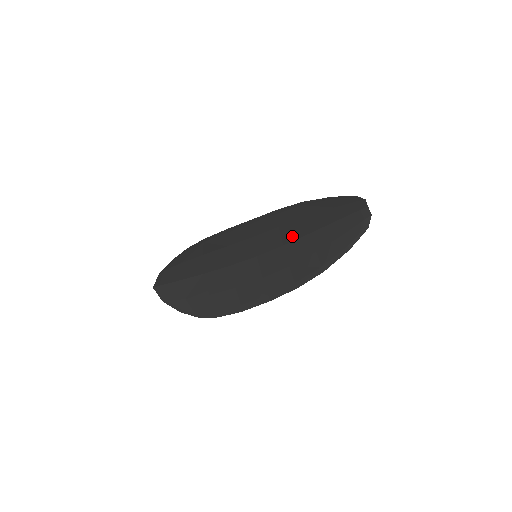
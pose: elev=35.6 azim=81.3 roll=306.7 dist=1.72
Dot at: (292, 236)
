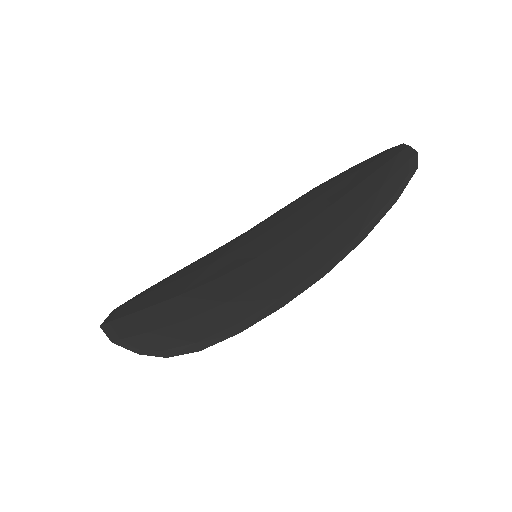
Dot at: (306, 218)
